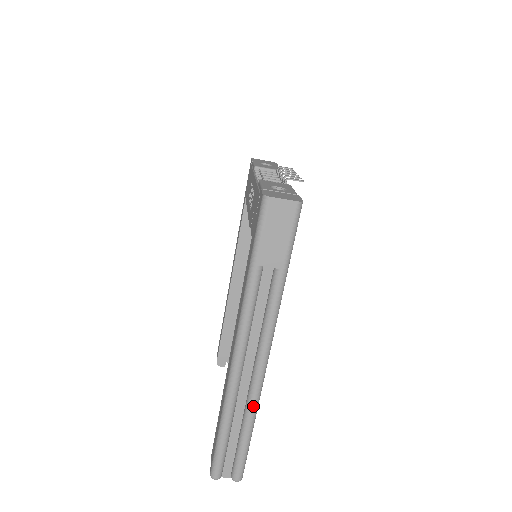
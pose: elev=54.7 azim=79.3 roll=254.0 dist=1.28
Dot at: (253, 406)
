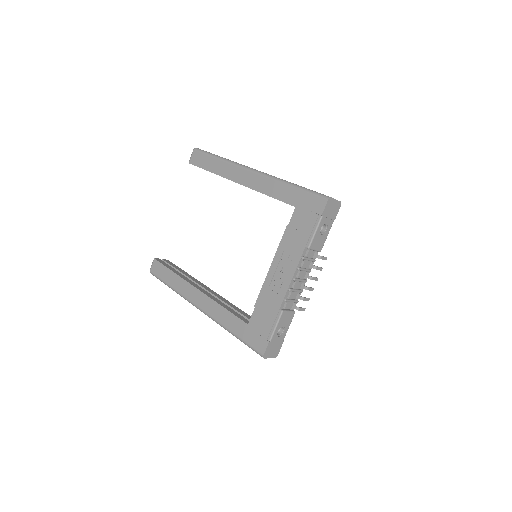
Dot at: occluded
